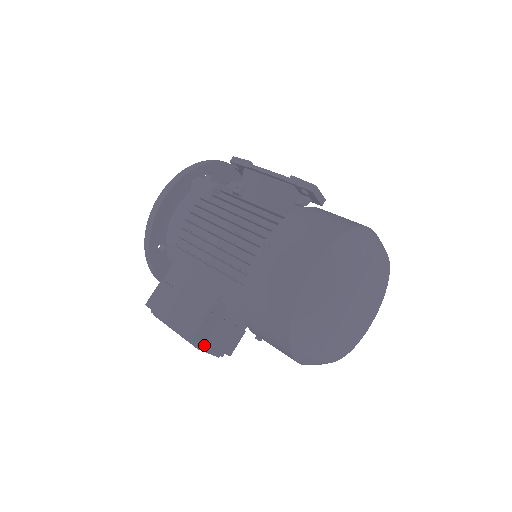
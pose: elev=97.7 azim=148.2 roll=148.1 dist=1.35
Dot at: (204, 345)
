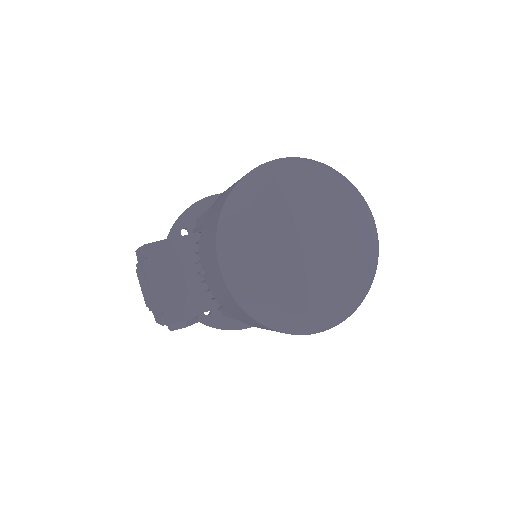
Dot at: (151, 270)
